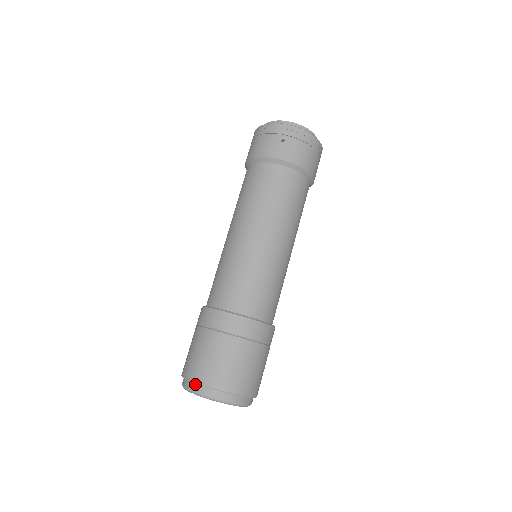
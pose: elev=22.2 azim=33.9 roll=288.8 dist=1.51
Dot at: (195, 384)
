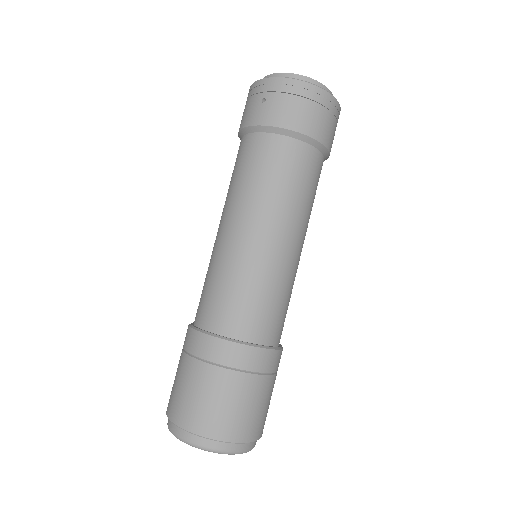
Dot at: occluded
